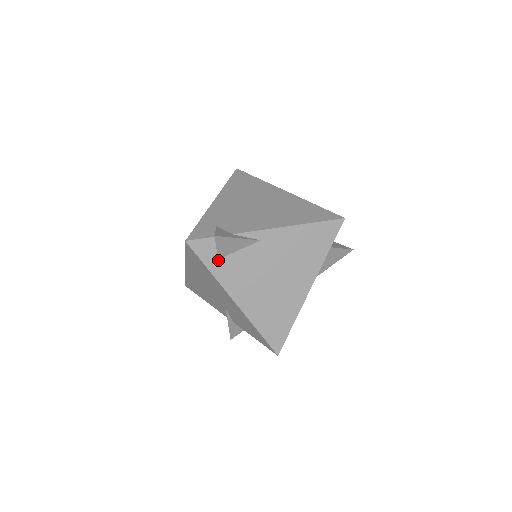
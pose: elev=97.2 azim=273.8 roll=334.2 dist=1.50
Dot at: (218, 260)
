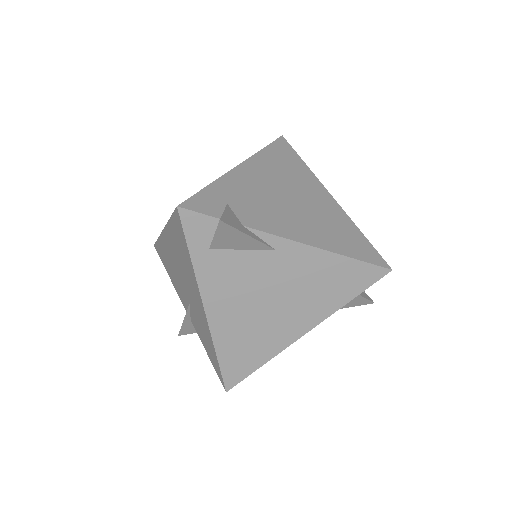
Dot at: (209, 250)
